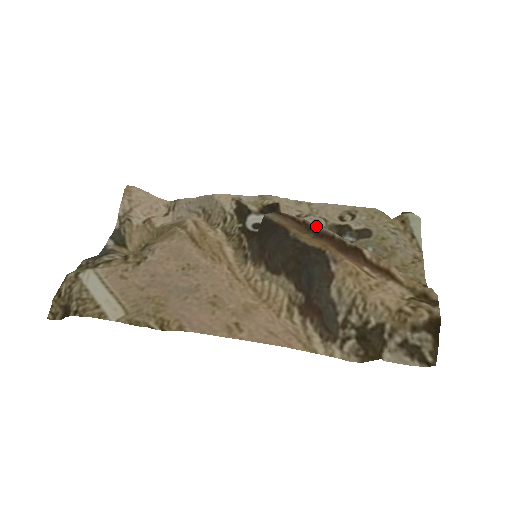
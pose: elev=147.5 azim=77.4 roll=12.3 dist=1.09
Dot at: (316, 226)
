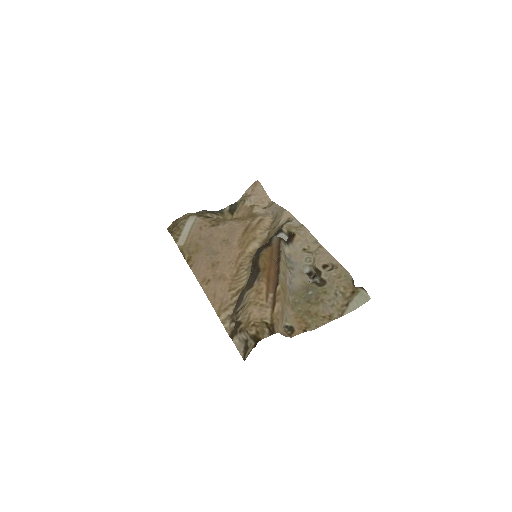
Dot at: (281, 258)
